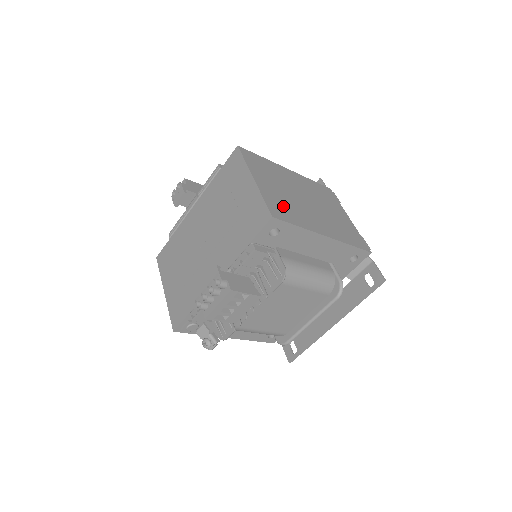
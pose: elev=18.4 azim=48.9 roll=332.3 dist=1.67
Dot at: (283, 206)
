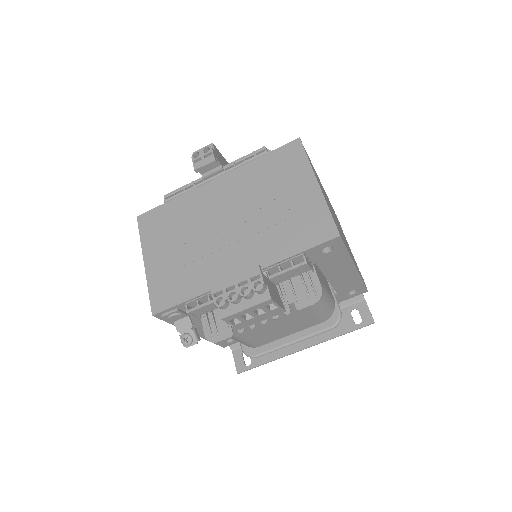
Dot at: occluded
